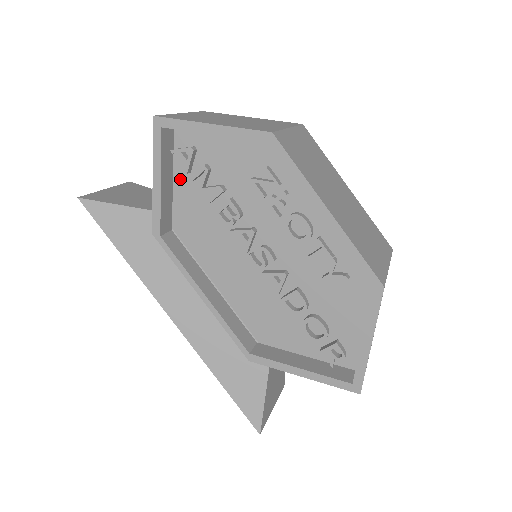
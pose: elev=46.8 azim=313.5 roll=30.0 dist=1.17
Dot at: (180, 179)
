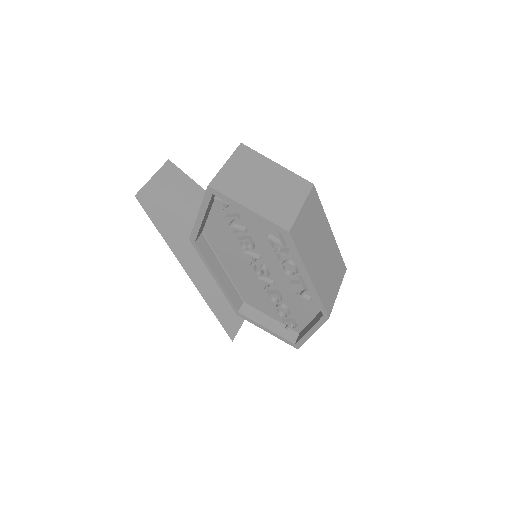
Dot at: (216, 211)
